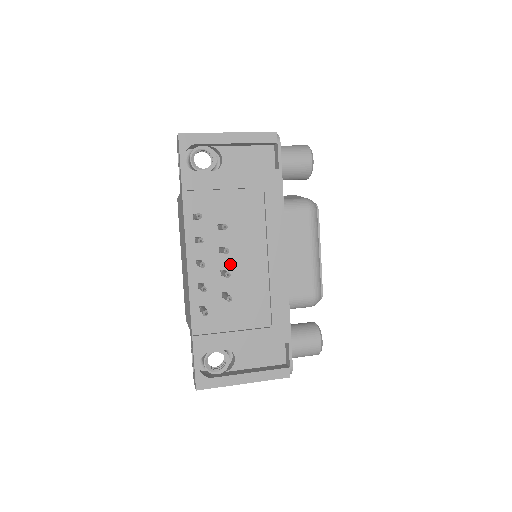
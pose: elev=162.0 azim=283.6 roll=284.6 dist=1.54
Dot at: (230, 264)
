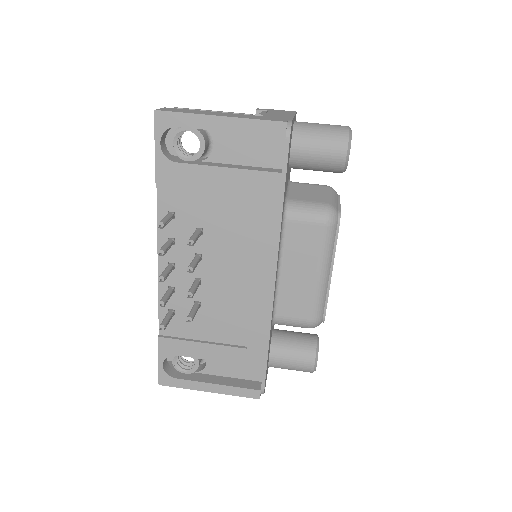
Dot at: (207, 273)
